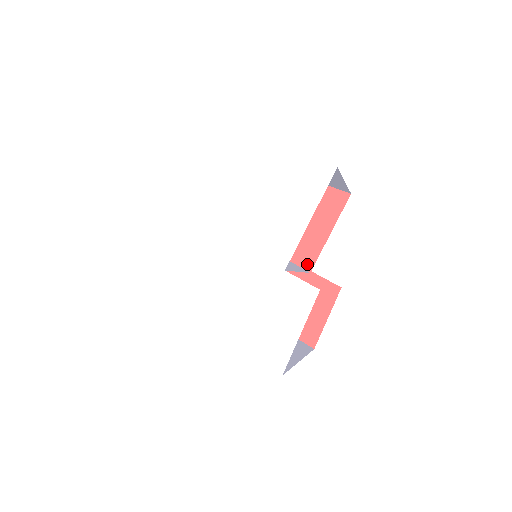
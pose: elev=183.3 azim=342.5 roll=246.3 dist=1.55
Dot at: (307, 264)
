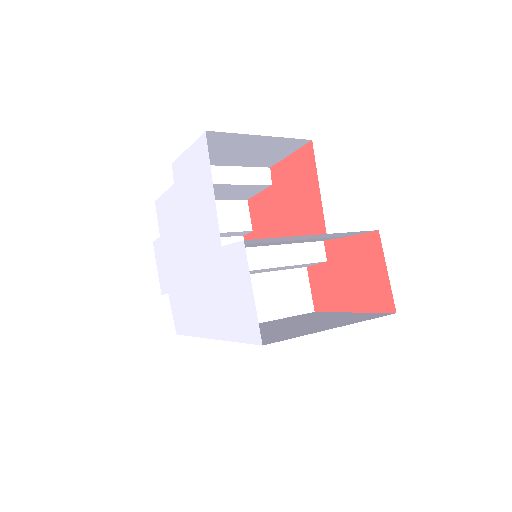
Dot at: (320, 232)
